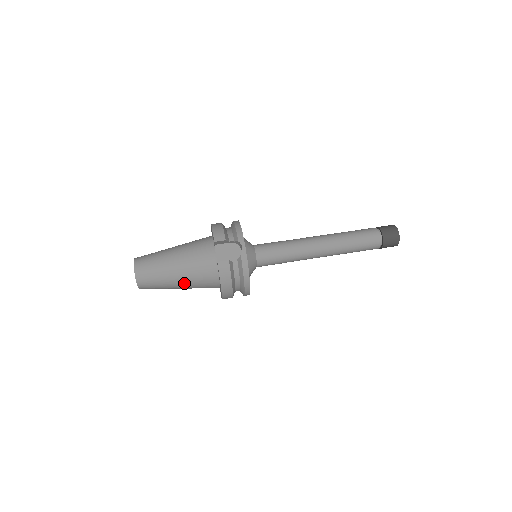
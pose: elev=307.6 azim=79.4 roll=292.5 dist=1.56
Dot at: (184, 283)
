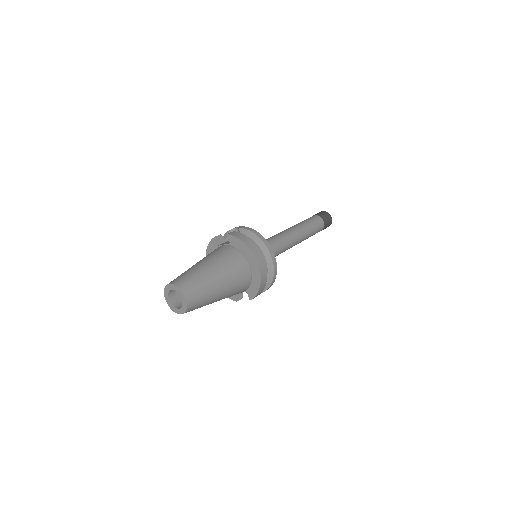
Dot at: (218, 269)
